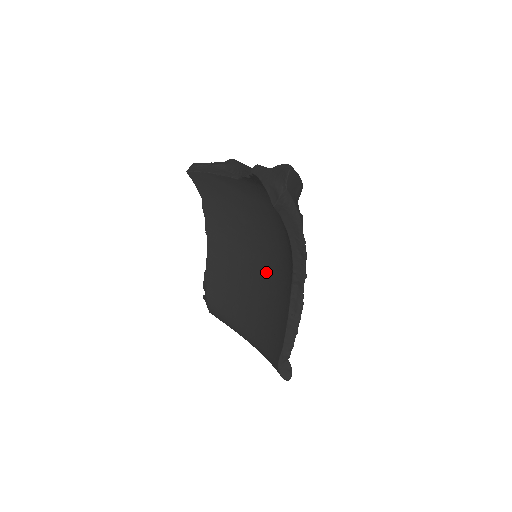
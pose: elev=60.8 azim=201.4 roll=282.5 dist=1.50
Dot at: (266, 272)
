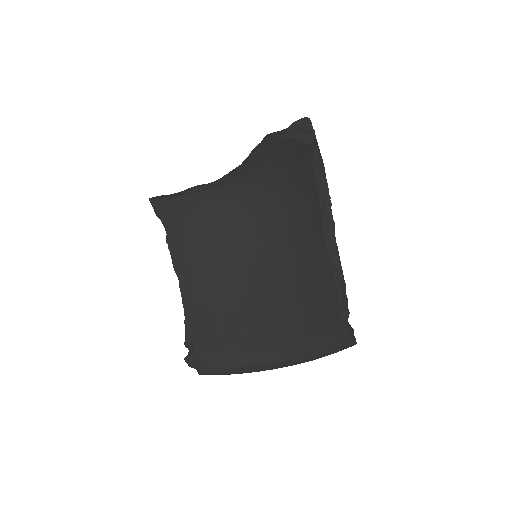
Dot at: (269, 271)
